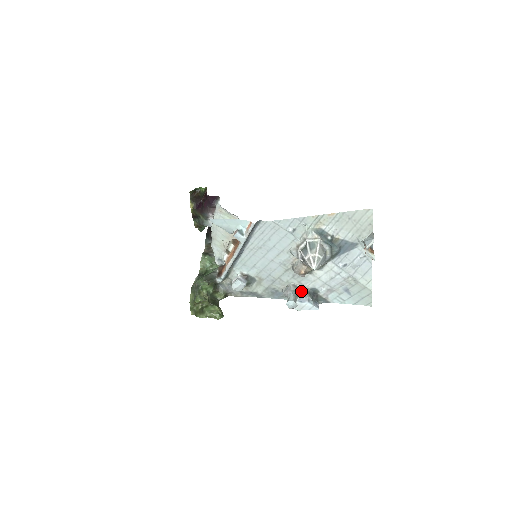
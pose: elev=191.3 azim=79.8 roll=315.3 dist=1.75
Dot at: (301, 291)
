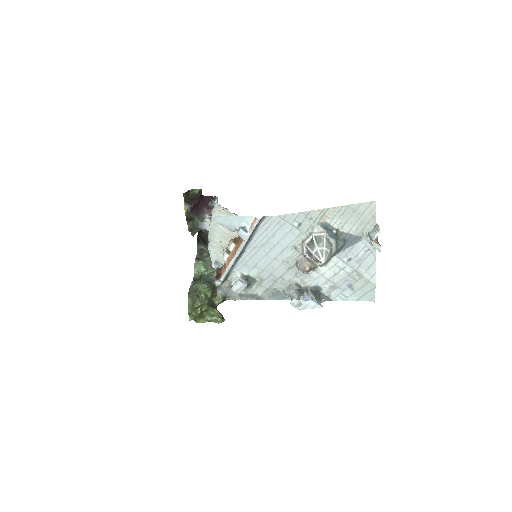
Dot at: (303, 290)
